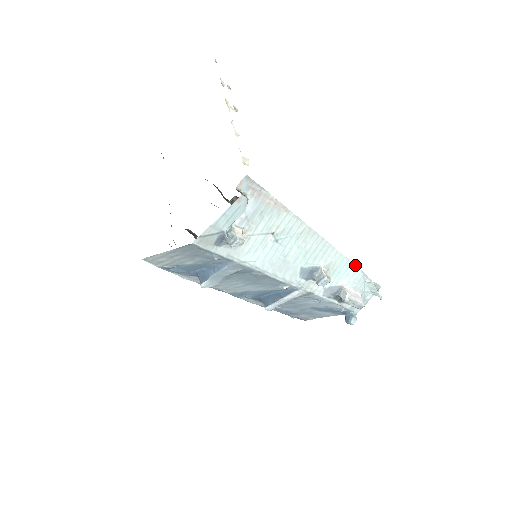
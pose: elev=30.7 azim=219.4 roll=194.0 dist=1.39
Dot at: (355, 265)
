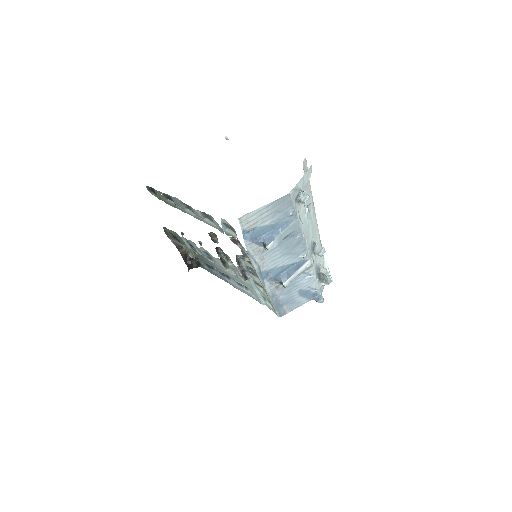
Dot at: occluded
